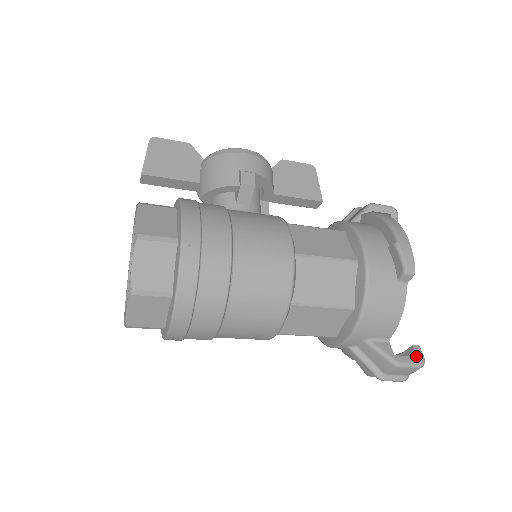
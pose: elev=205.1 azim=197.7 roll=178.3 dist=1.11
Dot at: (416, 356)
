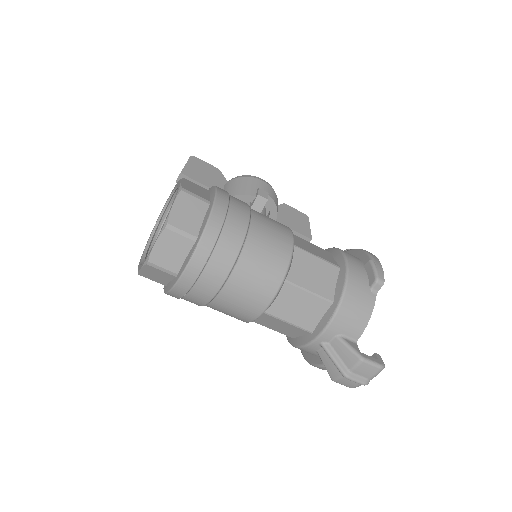
Dot at: (378, 359)
